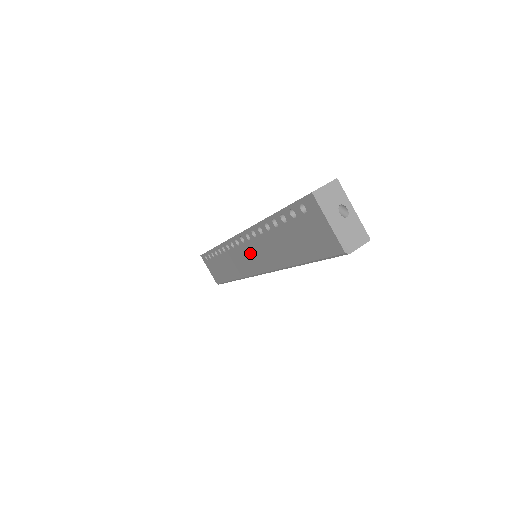
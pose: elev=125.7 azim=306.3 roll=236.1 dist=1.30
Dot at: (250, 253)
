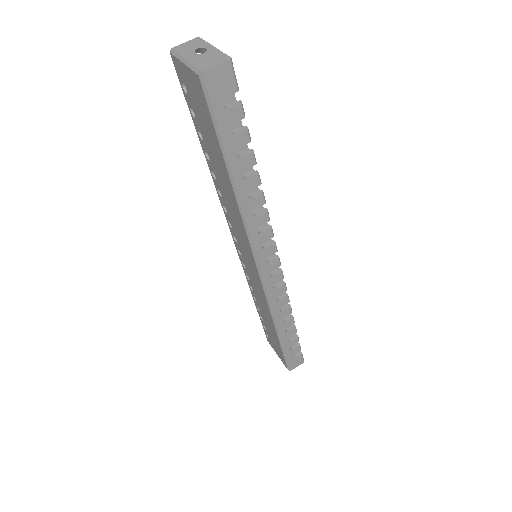
Dot at: (243, 248)
